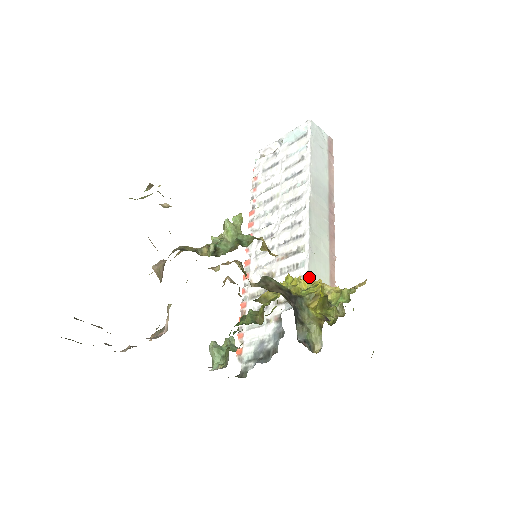
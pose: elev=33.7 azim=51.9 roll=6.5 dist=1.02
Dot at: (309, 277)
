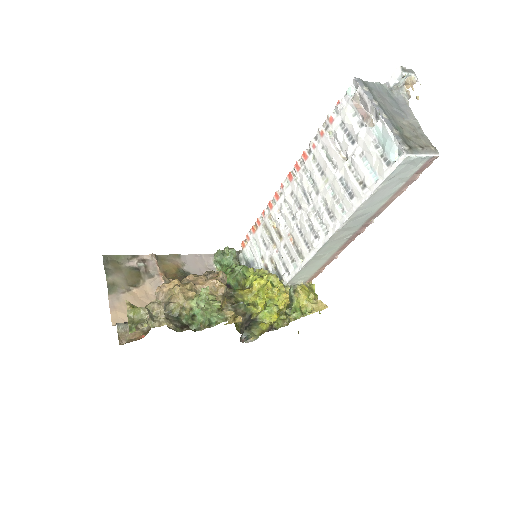
Dot at: (292, 279)
